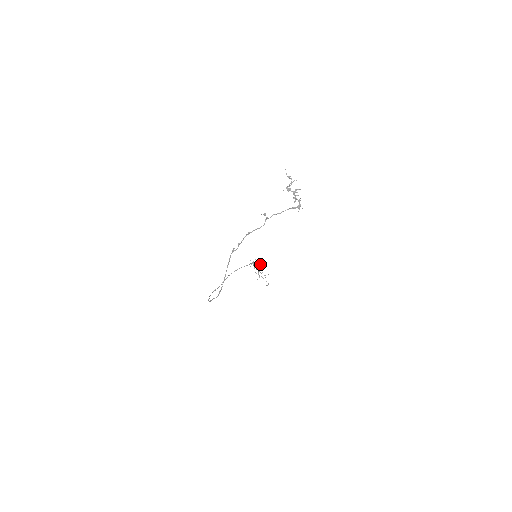
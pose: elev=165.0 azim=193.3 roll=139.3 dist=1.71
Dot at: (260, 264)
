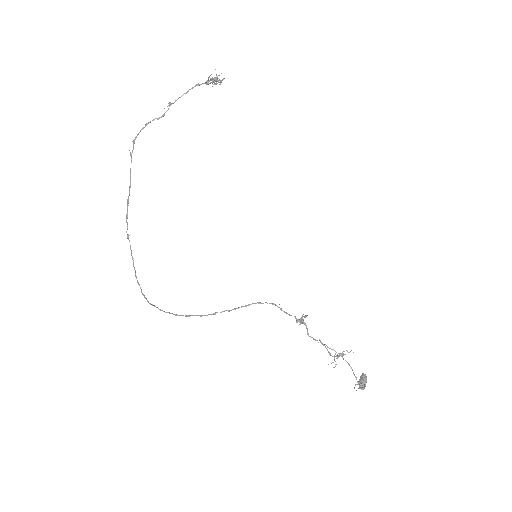
Dot at: (364, 376)
